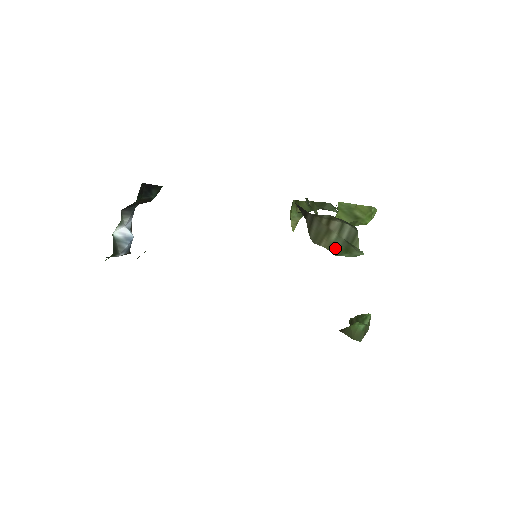
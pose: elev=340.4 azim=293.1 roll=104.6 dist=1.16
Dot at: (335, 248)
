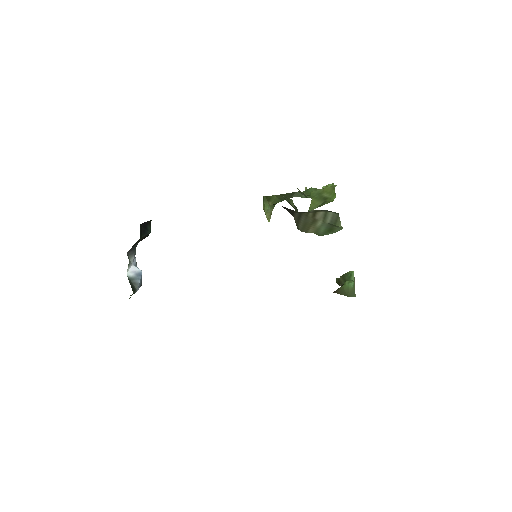
Dot at: (321, 231)
